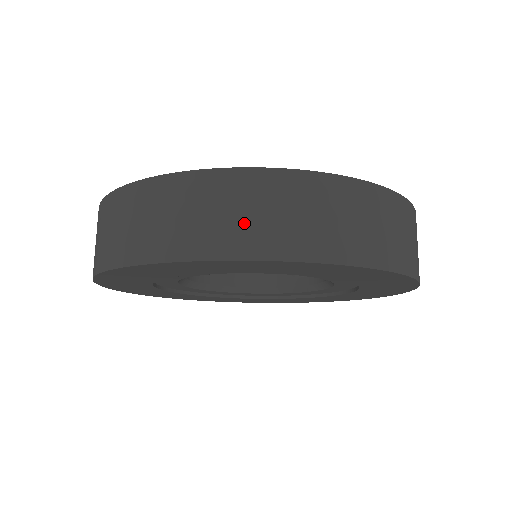
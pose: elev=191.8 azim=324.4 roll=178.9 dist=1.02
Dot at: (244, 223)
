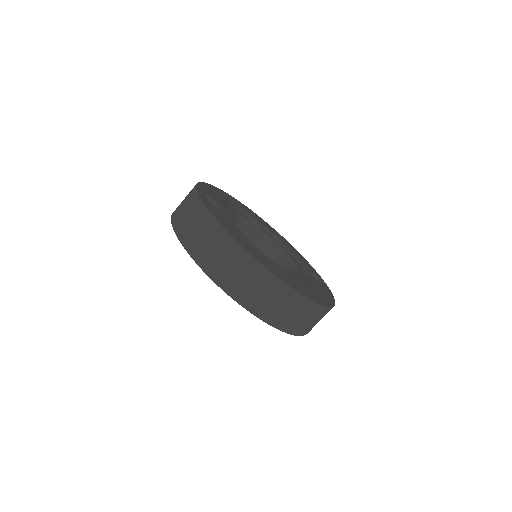
Dot at: (309, 325)
